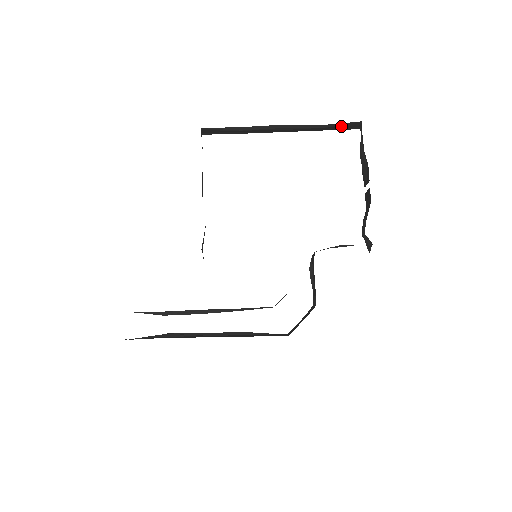
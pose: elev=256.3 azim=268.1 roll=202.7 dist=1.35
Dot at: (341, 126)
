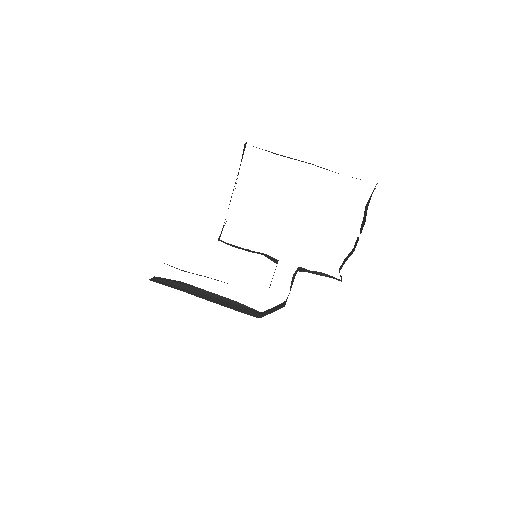
Dot at: occluded
